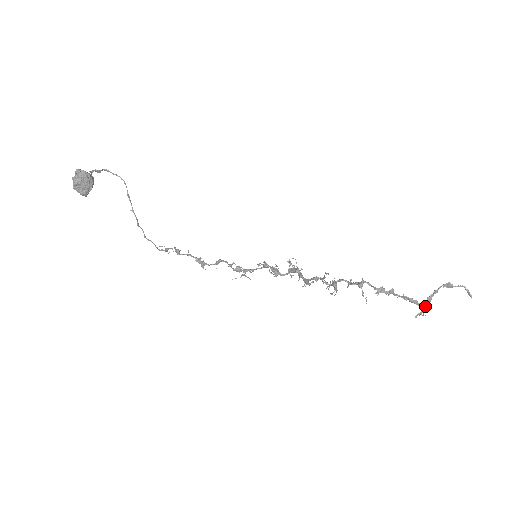
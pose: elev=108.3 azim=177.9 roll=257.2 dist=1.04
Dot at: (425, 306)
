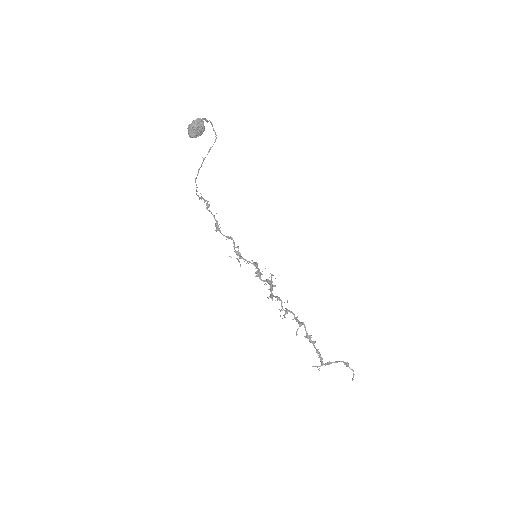
Dot at: occluded
